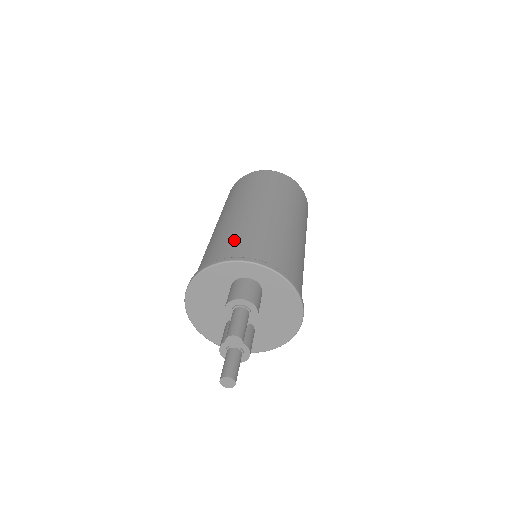
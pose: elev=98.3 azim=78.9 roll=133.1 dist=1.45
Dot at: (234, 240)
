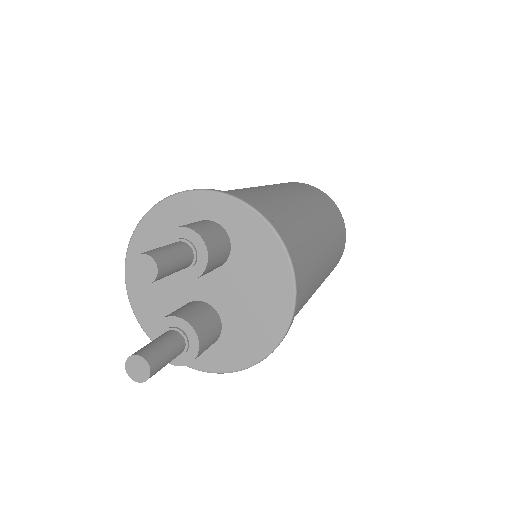
Dot at: occluded
